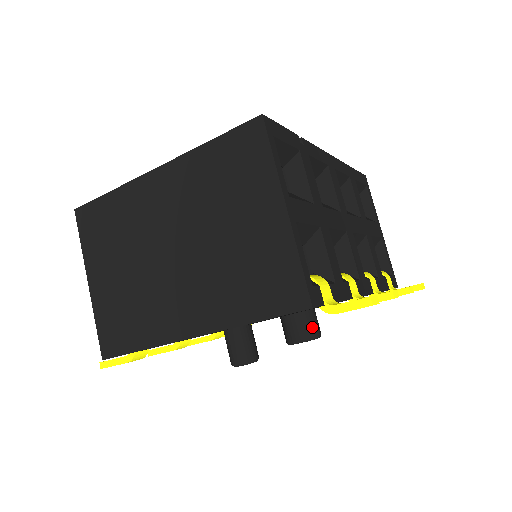
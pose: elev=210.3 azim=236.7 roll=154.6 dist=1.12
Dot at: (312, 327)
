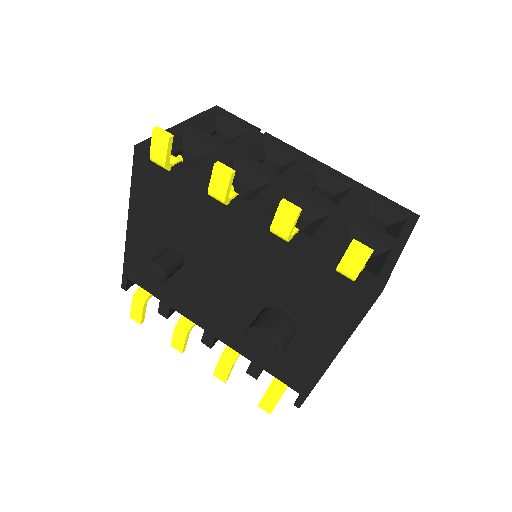
Dot at: (266, 319)
